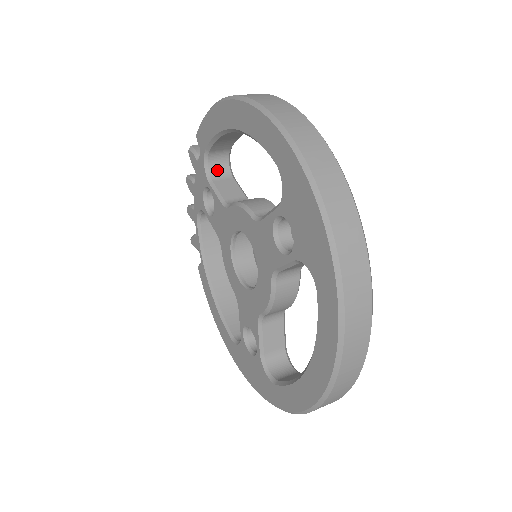
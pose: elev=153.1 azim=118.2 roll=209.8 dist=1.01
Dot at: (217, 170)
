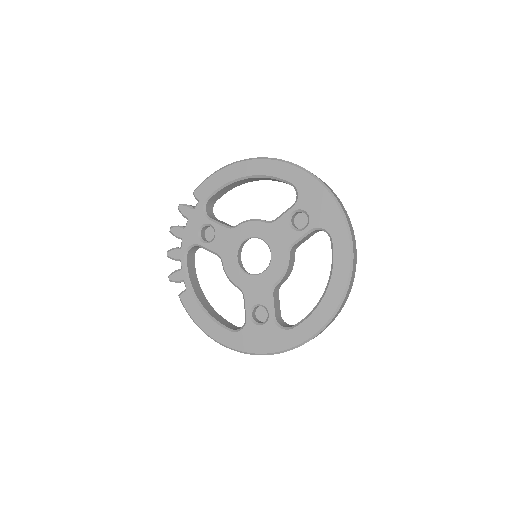
Dot at: (210, 214)
